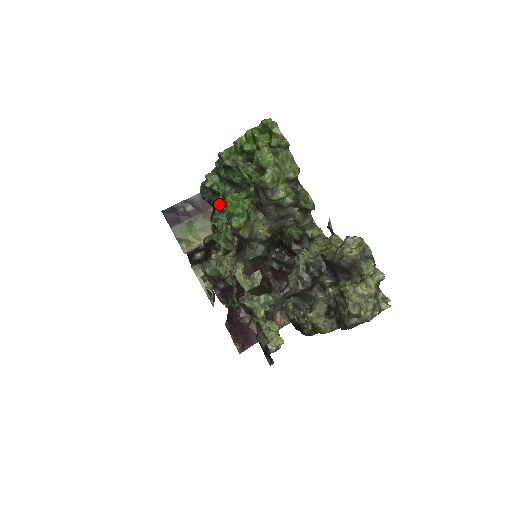
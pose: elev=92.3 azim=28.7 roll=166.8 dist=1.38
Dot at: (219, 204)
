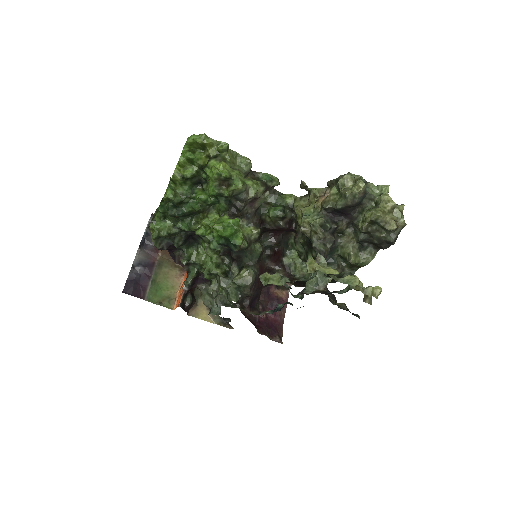
Dot at: (184, 242)
